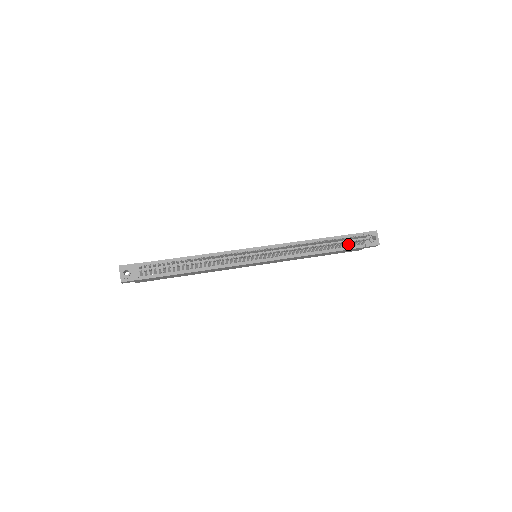
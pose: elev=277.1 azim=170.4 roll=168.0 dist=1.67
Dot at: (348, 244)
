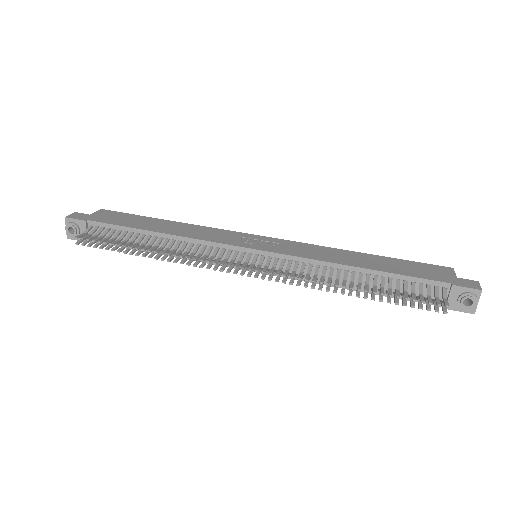
Dot at: (410, 297)
